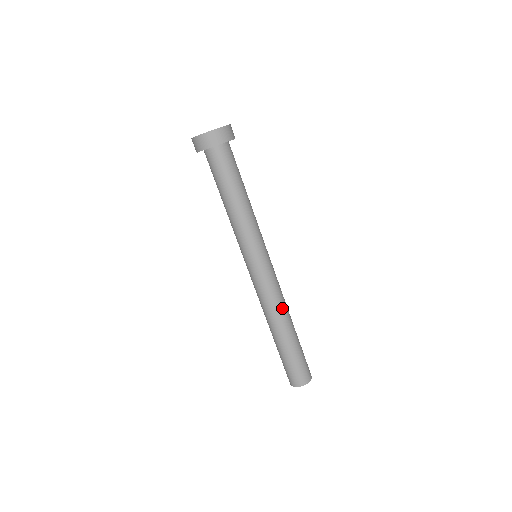
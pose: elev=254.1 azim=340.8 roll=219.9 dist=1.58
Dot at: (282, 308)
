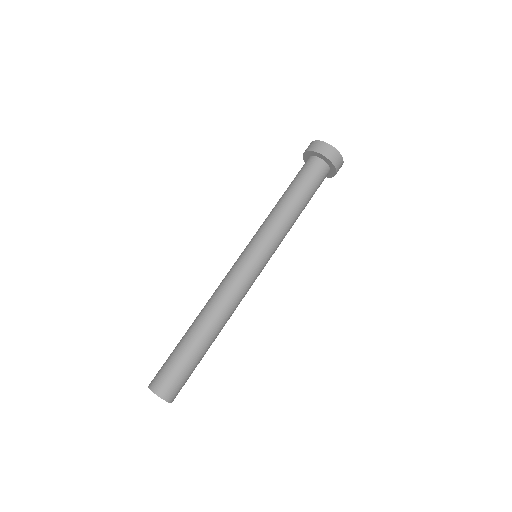
Dot at: (231, 315)
